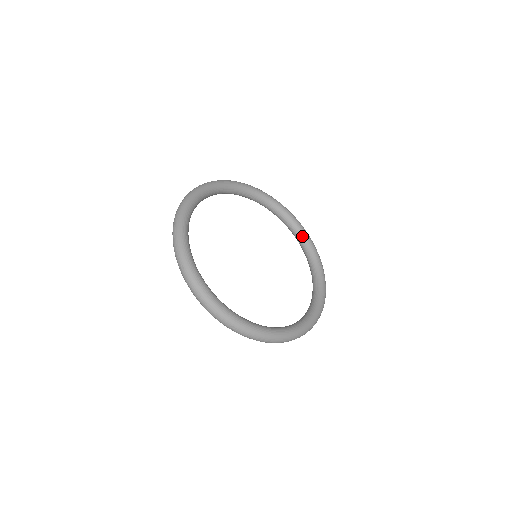
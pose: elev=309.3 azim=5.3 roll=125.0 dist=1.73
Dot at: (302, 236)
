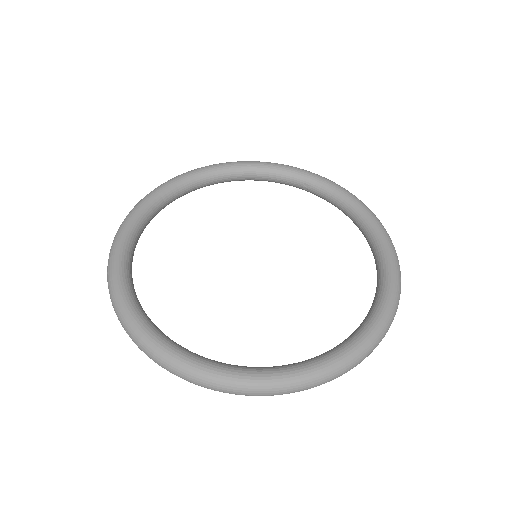
Dot at: (376, 246)
